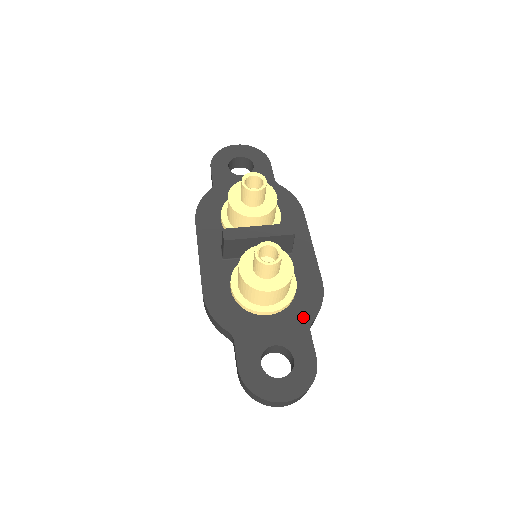
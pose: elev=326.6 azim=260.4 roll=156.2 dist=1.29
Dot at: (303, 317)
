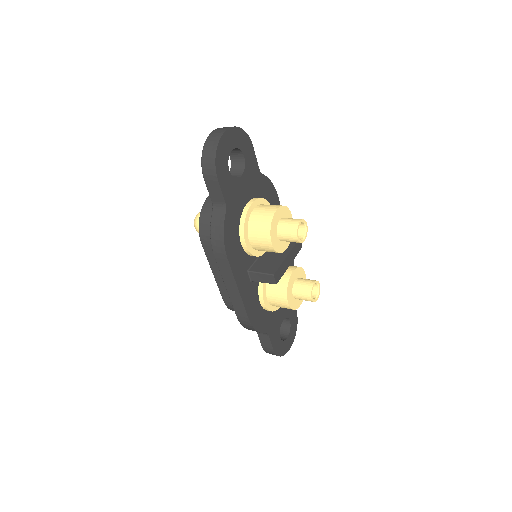
Dot at: occluded
